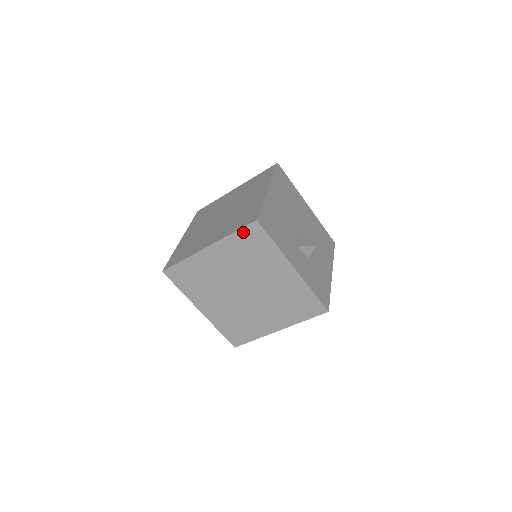
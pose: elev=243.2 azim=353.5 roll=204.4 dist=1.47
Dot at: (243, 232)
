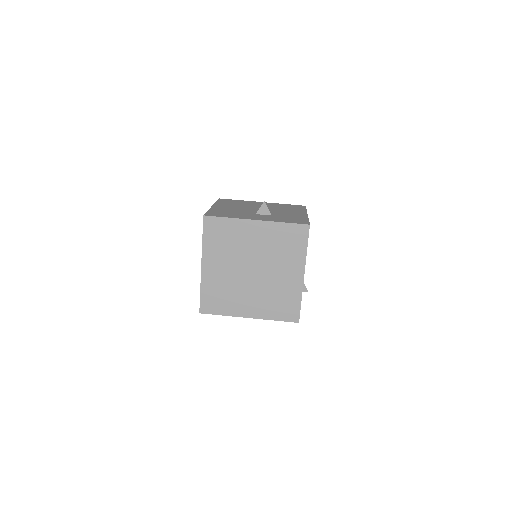
Dot at: (206, 232)
